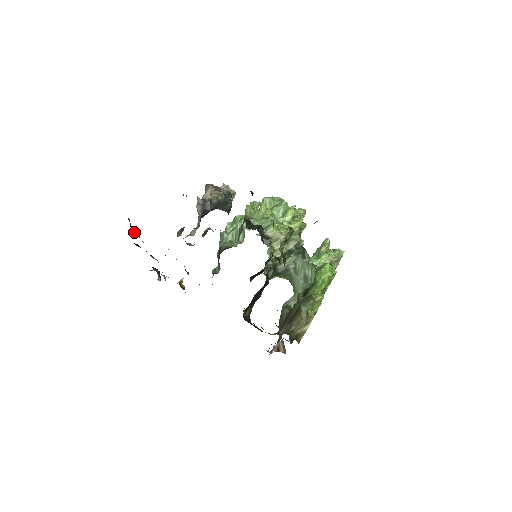
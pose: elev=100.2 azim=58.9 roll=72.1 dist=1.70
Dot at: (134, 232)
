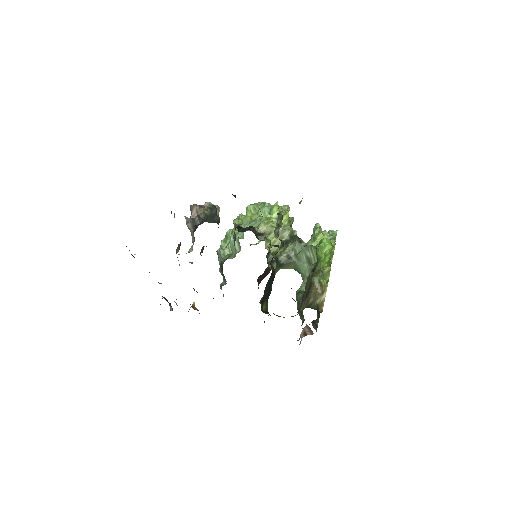
Dot at: occluded
